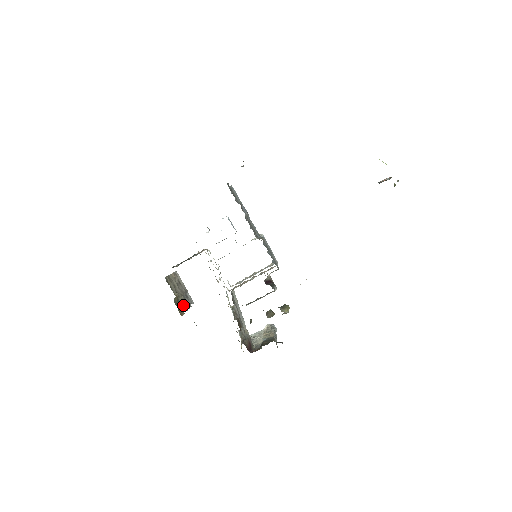
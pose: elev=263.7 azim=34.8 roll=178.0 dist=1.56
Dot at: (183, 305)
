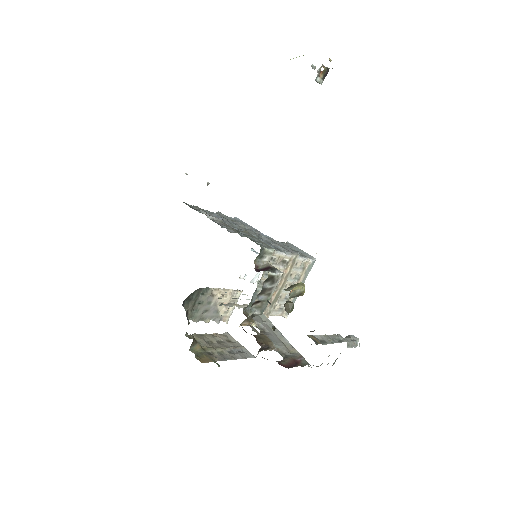
Dot at: (218, 356)
